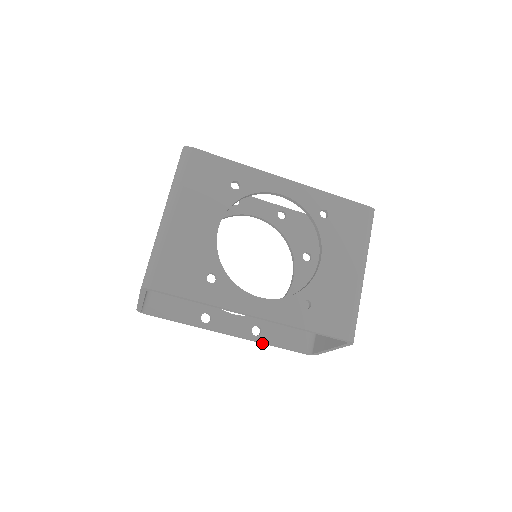
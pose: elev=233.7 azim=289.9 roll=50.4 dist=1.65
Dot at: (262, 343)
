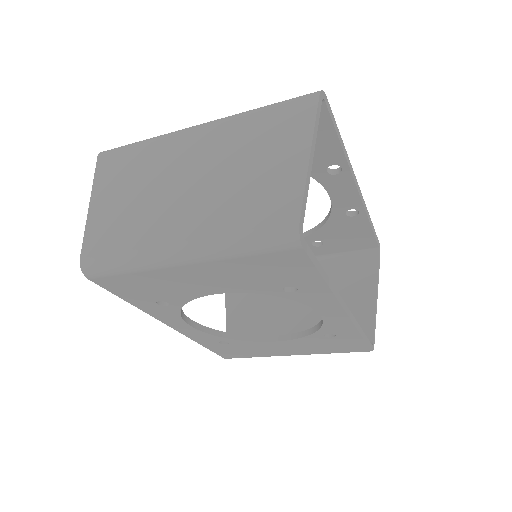
Dot at: occluded
